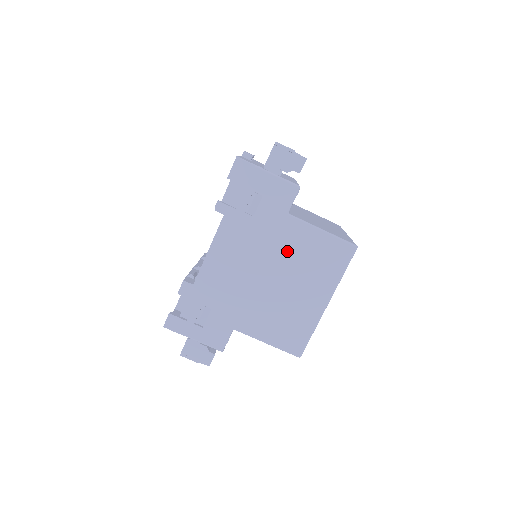
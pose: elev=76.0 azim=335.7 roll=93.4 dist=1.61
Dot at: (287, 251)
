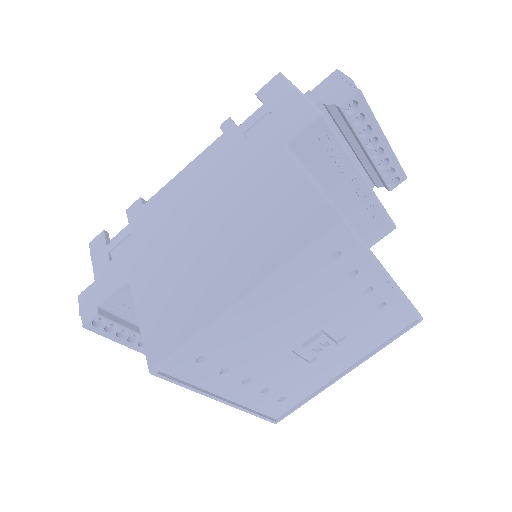
Dot at: (250, 194)
